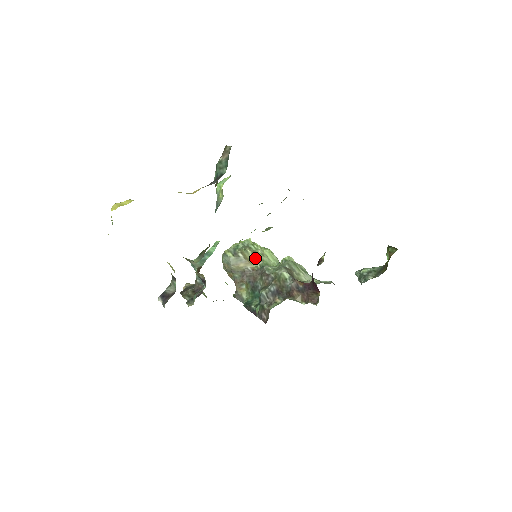
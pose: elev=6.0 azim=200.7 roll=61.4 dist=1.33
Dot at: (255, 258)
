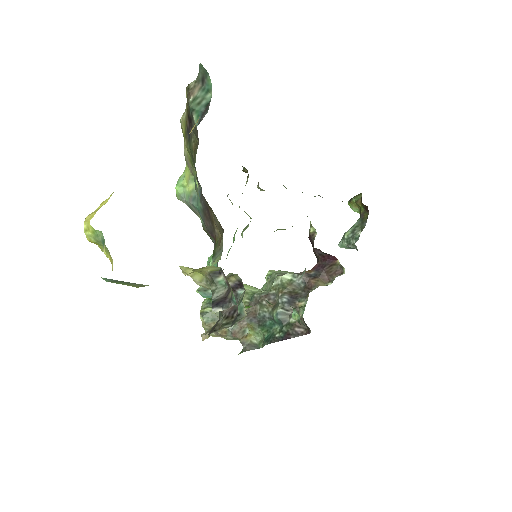
Dot at: occluded
